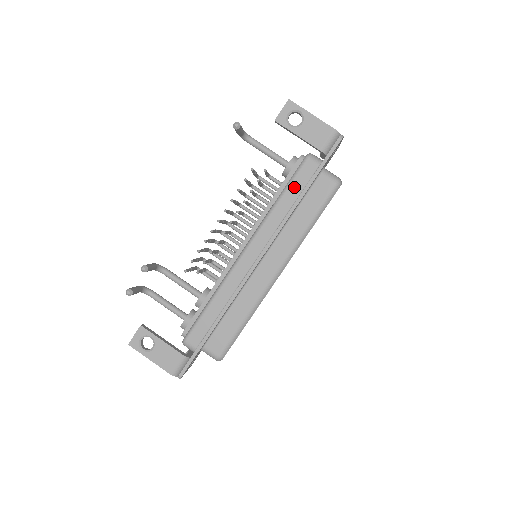
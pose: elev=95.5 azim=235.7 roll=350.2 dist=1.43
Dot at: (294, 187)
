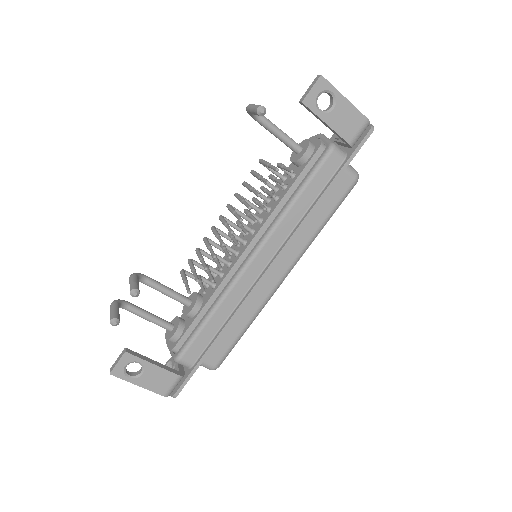
Dot at: (314, 185)
